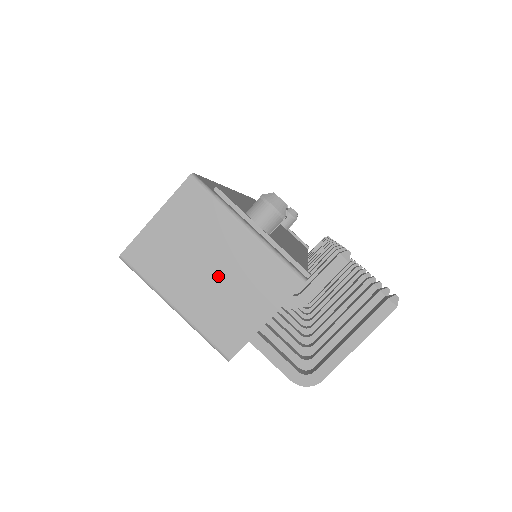
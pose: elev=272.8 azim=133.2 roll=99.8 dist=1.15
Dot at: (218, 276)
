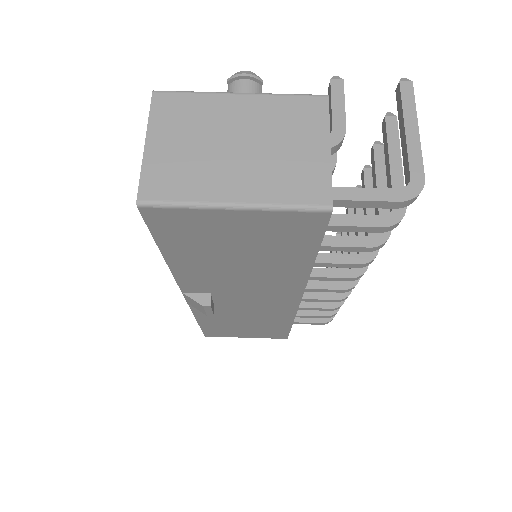
Dot at: (250, 146)
